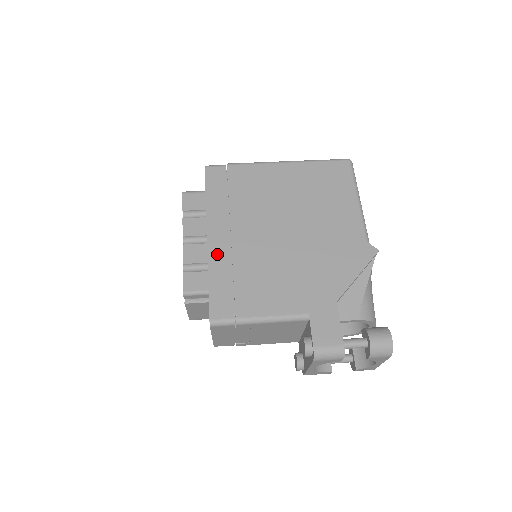
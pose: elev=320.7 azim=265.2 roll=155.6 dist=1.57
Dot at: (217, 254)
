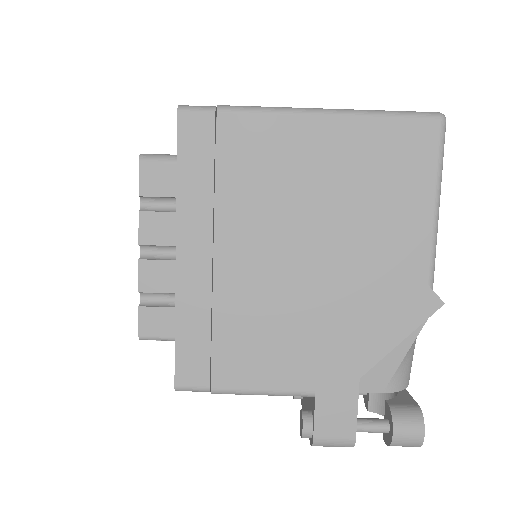
Dot at: (190, 286)
